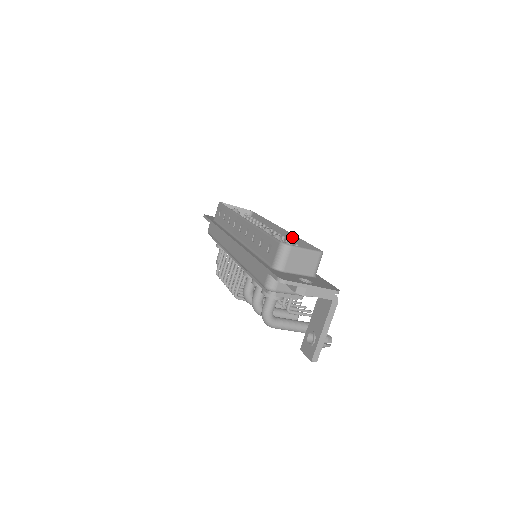
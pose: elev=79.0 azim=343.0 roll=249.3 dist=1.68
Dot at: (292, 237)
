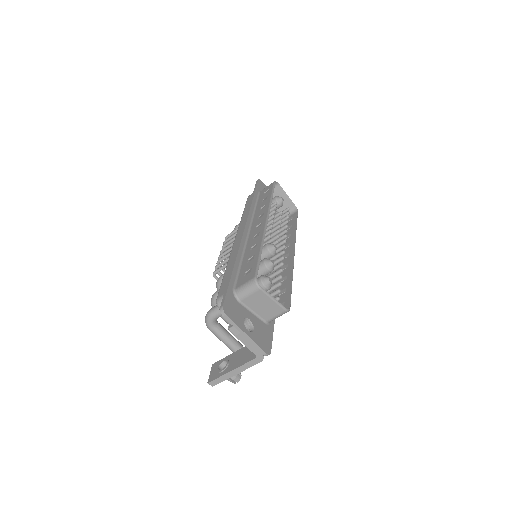
Dot at: (291, 269)
